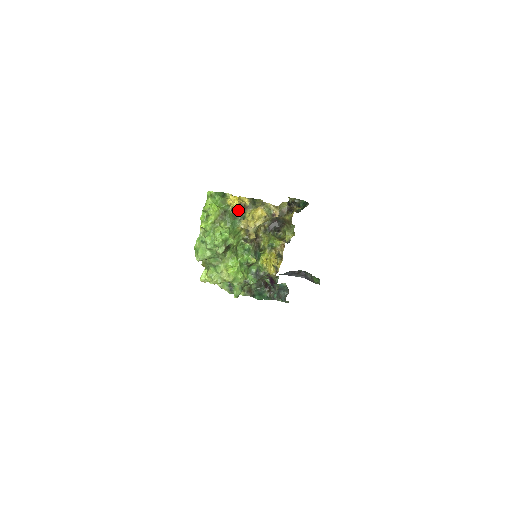
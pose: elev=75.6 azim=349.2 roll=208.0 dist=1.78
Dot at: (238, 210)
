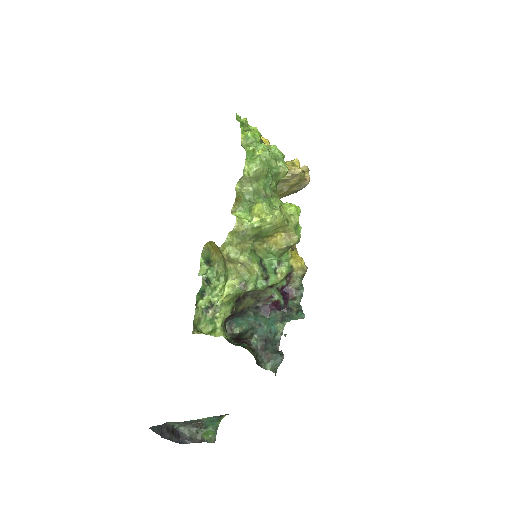
Dot at: occluded
